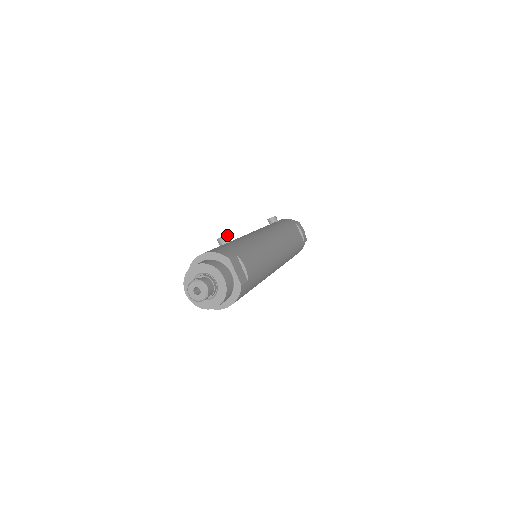
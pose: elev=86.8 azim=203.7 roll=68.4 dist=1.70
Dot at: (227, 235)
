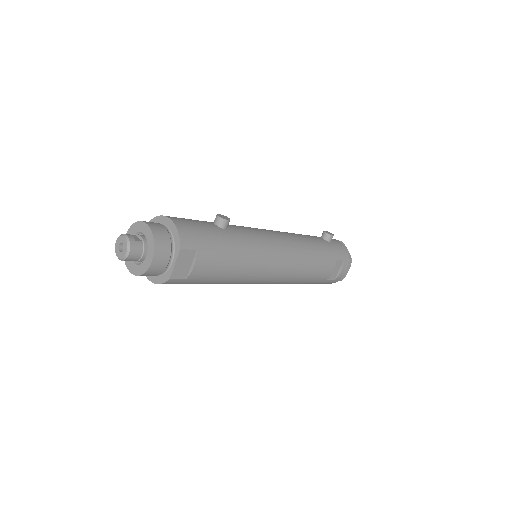
Dot at: (227, 220)
